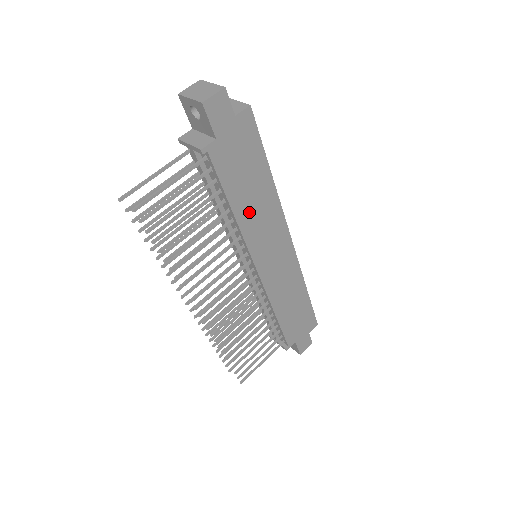
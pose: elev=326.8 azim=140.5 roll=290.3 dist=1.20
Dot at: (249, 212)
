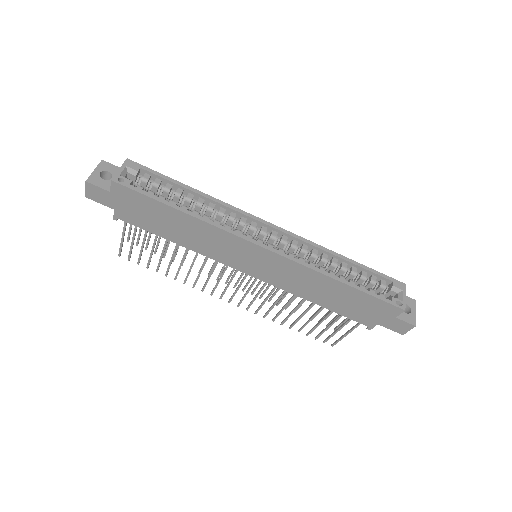
Dot at: (191, 240)
